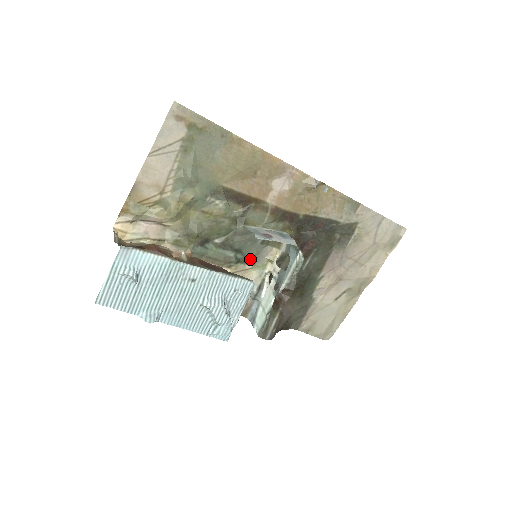
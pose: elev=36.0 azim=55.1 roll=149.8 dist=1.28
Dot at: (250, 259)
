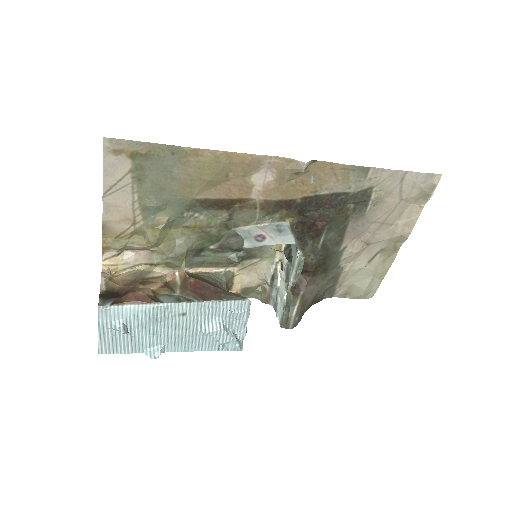
Dot at: (255, 254)
